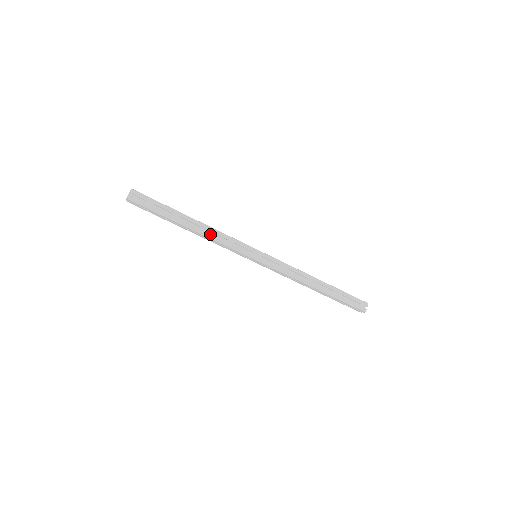
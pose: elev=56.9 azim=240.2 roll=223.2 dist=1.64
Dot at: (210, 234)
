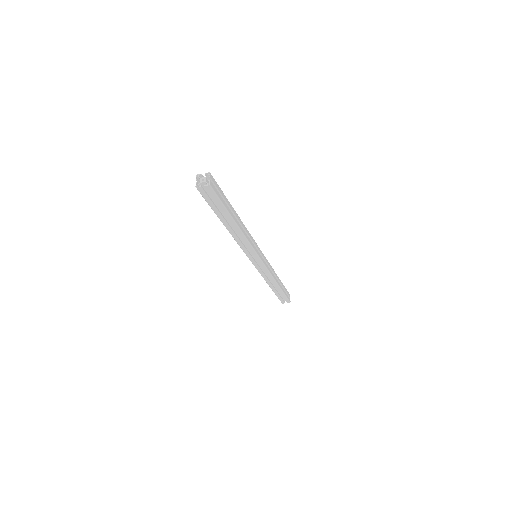
Dot at: (238, 238)
